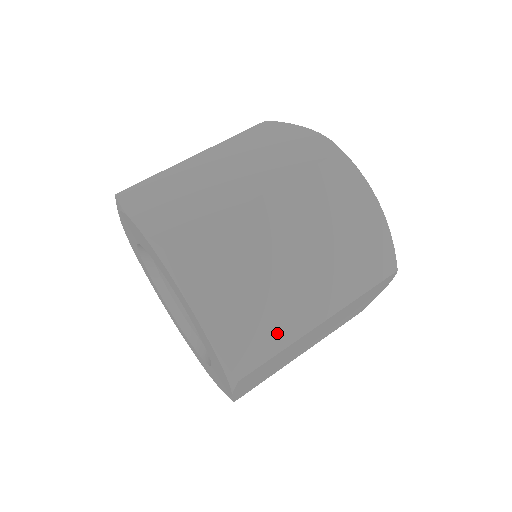
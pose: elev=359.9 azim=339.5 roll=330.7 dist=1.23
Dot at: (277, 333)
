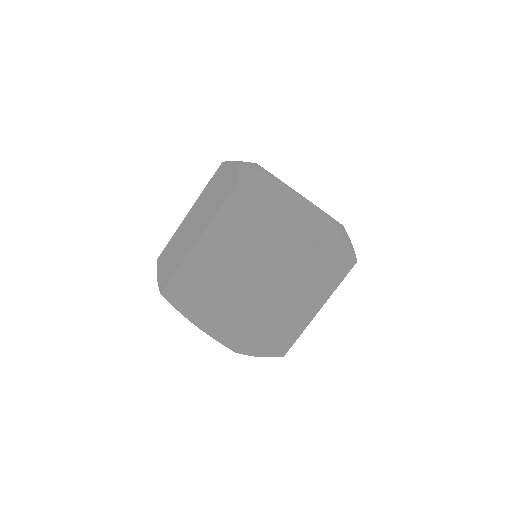
Dot at: (247, 316)
